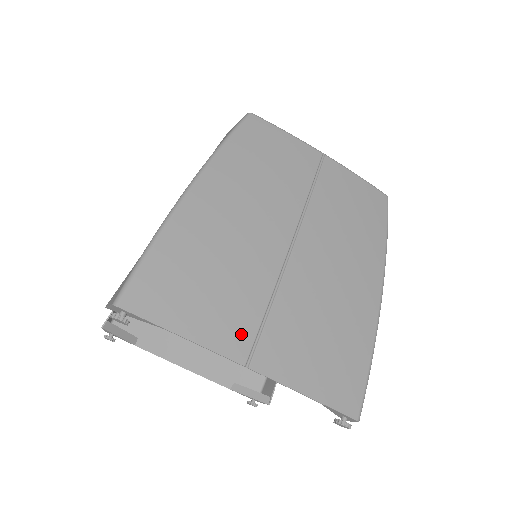
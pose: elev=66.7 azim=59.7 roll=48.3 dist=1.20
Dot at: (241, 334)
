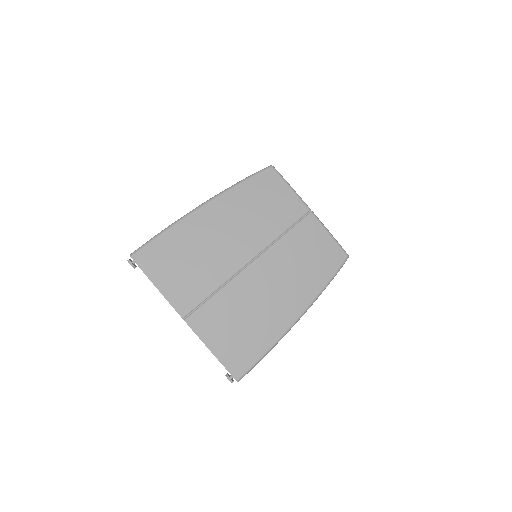
Dot at: (189, 301)
